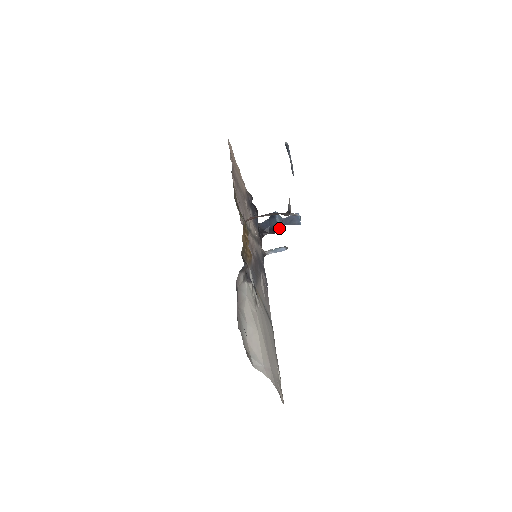
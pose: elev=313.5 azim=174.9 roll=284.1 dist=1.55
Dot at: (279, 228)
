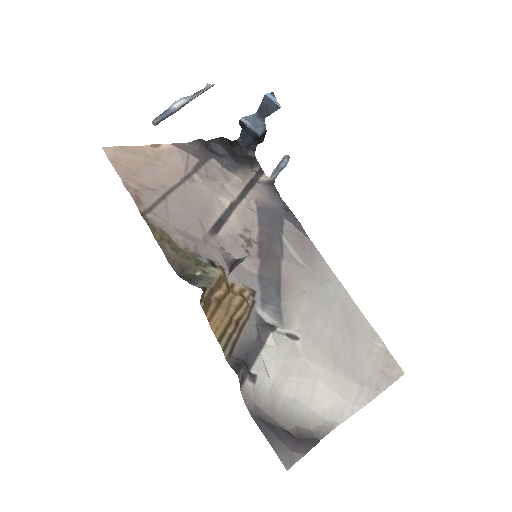
Dot at: (261, 134)
